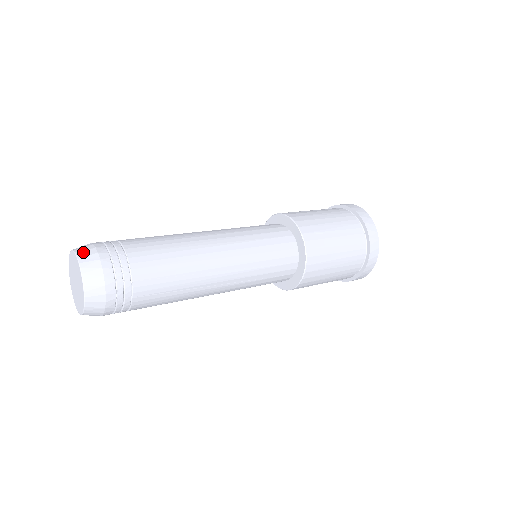
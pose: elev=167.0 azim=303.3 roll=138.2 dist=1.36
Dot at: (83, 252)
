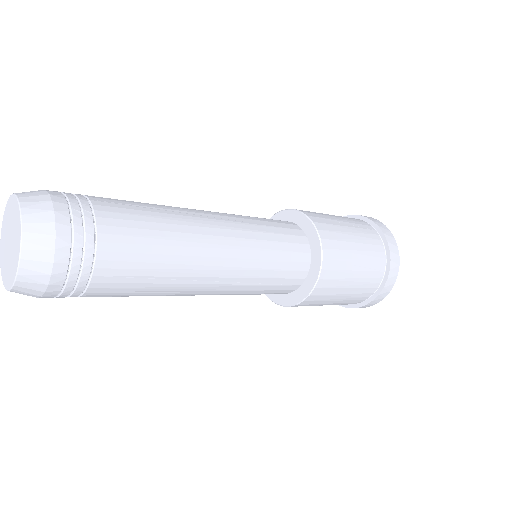
Dot at: (33, 213)
